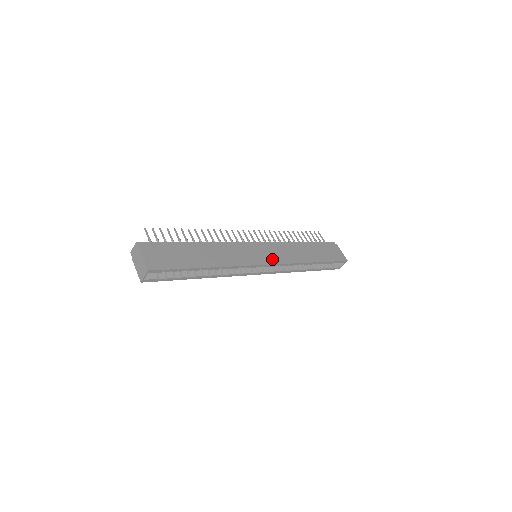
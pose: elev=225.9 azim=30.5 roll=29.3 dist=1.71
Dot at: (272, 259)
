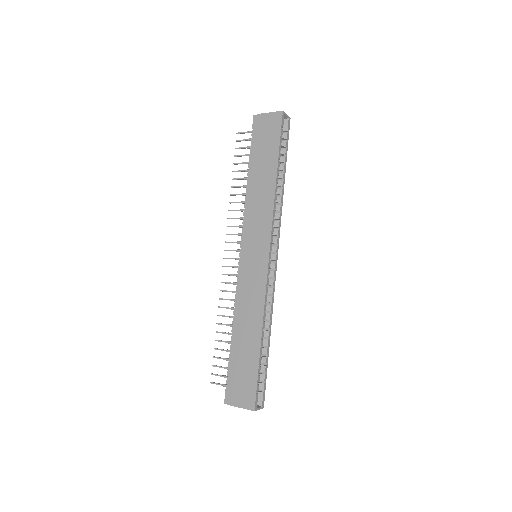
Dot at: (263, 243)
